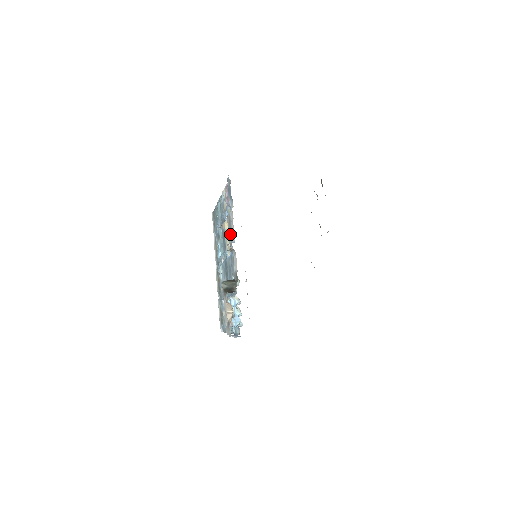
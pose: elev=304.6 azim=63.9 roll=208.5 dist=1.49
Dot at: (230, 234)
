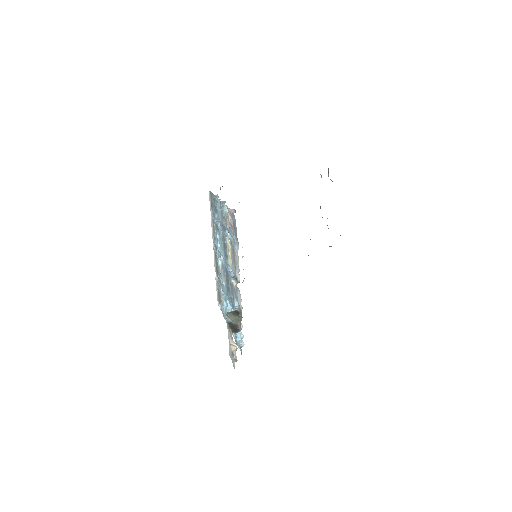
Dot at: (234, 263)
